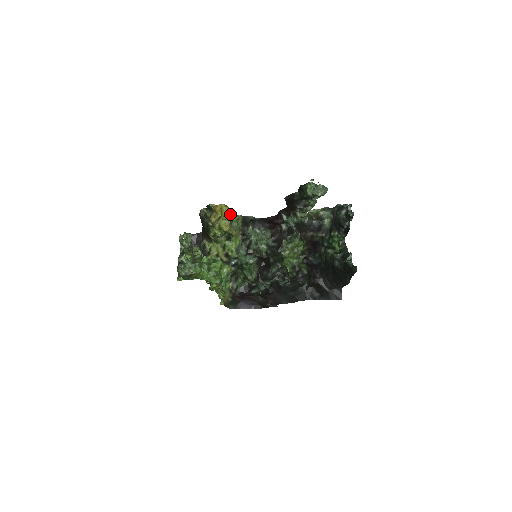
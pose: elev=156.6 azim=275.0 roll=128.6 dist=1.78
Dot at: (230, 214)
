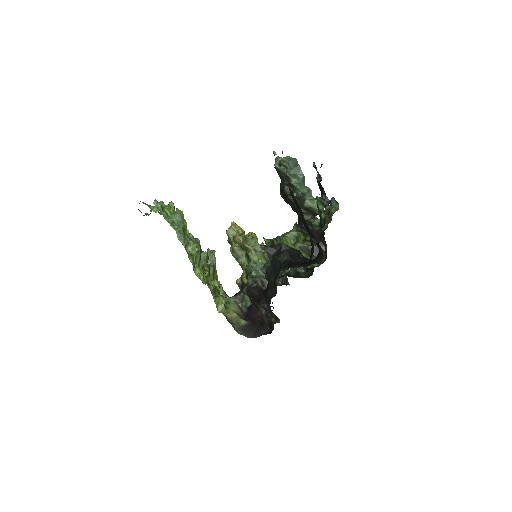
Dot at: (251, 235)
